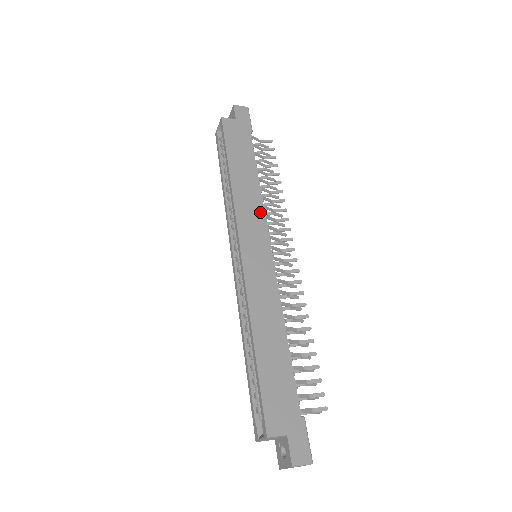
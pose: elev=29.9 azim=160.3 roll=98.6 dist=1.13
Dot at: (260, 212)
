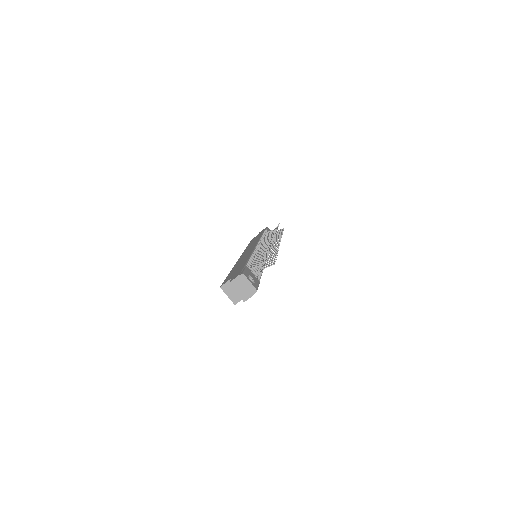
Dot at: occluded
